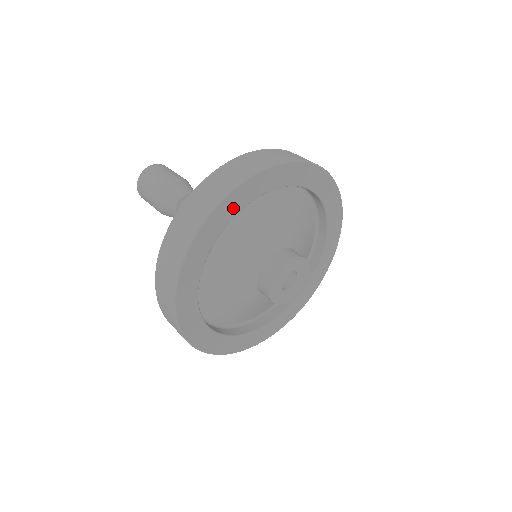
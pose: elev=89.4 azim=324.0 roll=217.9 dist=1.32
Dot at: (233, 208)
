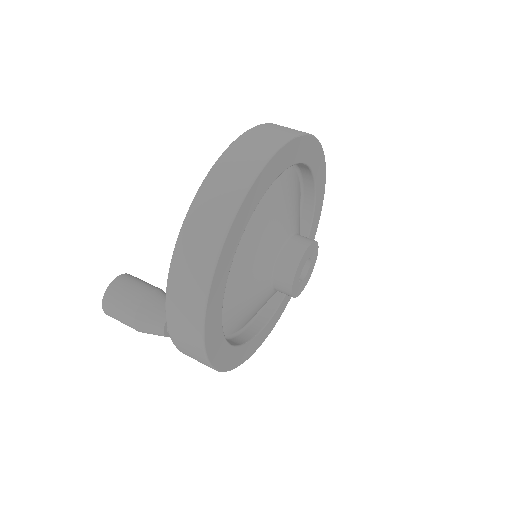
Dot at: (215, 322)
